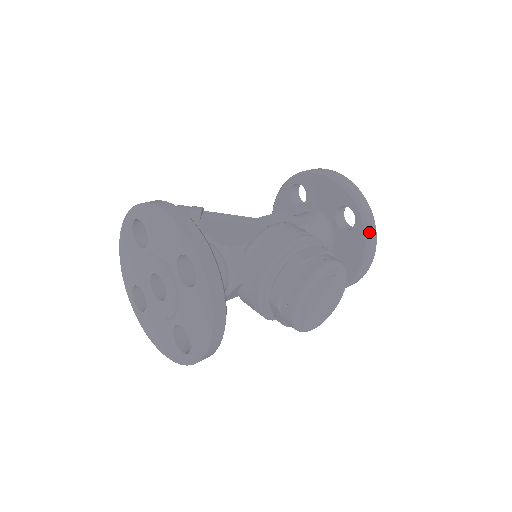
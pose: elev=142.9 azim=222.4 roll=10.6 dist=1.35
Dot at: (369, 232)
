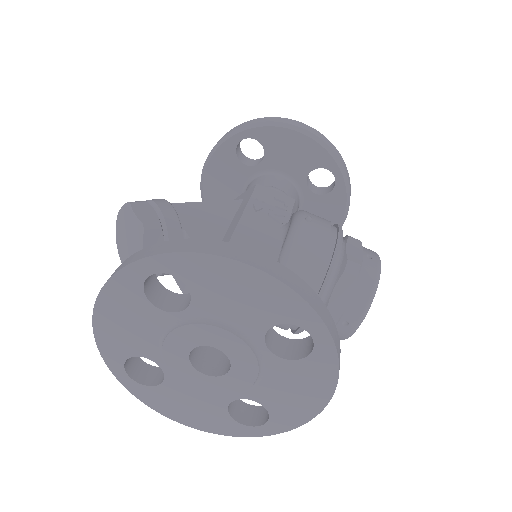
Dot at: occluded
